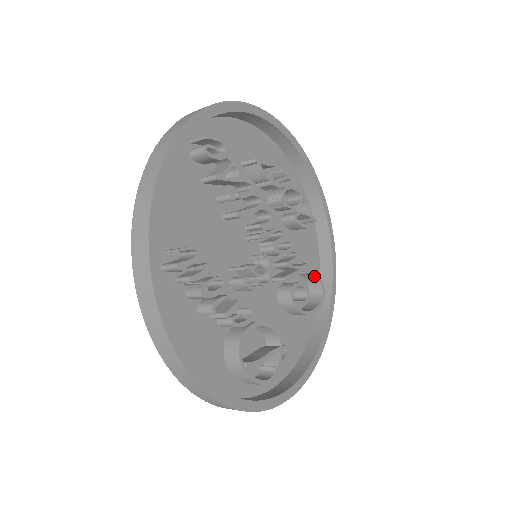
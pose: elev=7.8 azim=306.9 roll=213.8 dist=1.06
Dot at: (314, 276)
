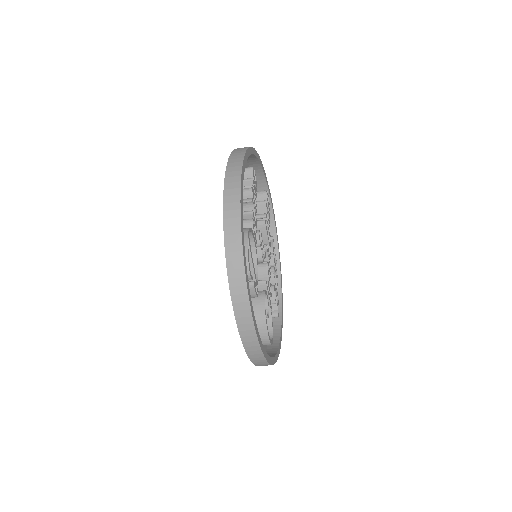
Dot at: (271, 325)
